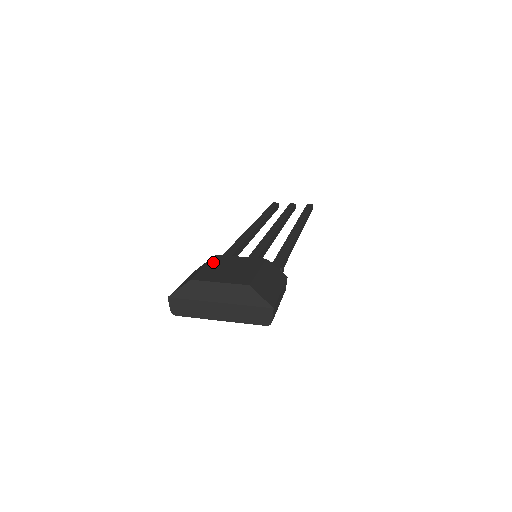
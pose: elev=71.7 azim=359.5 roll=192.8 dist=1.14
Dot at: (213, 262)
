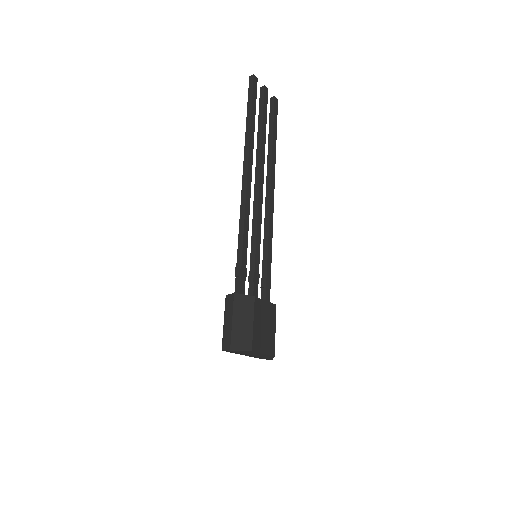
Dot at: (256, 315)
